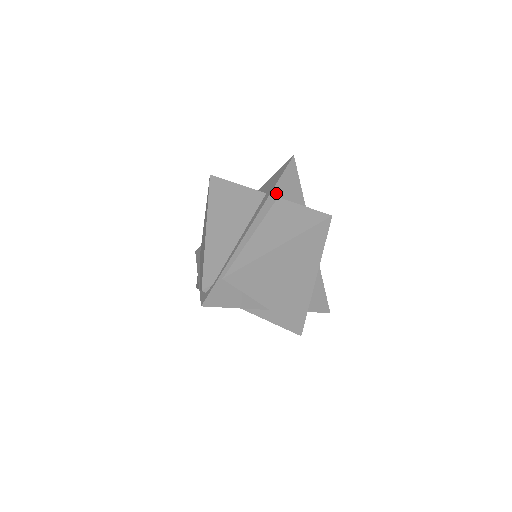
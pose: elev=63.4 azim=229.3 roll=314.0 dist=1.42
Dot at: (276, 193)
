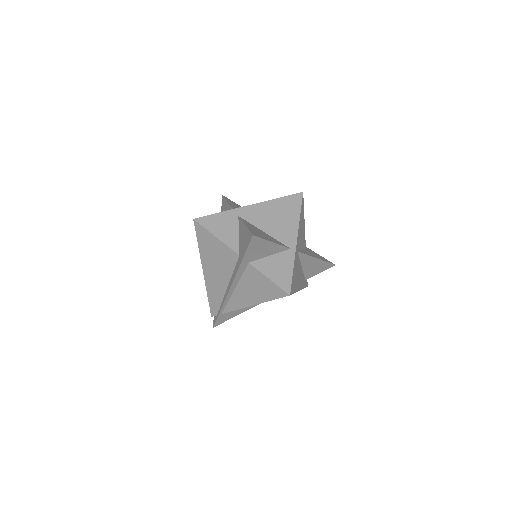
Dot at: (245, 262)
